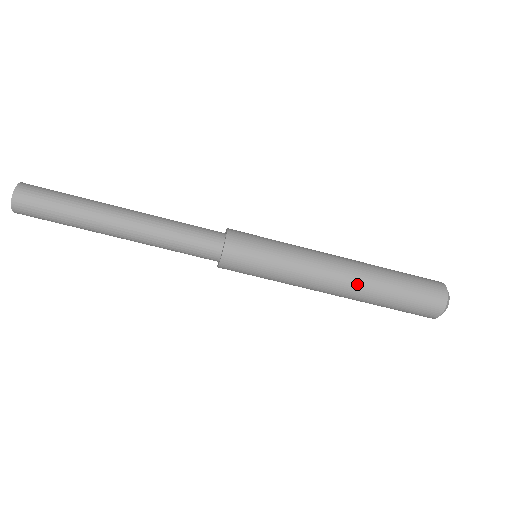
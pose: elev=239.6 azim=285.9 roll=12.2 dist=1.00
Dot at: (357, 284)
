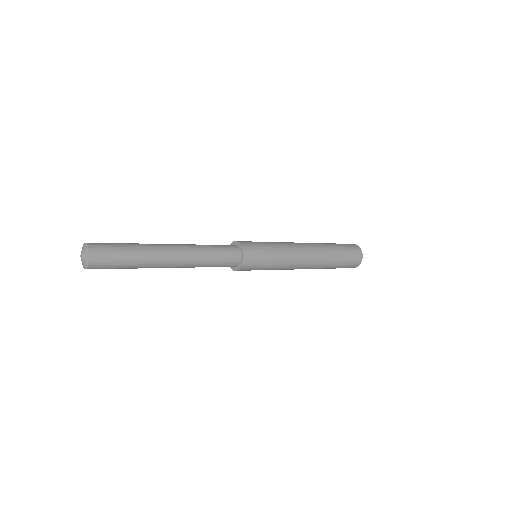
Dot at: (318, 263)
